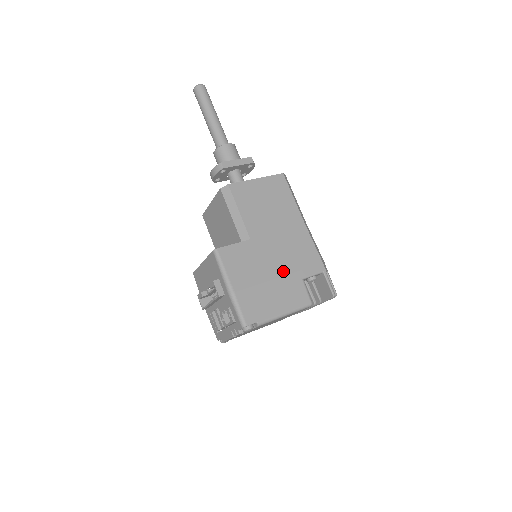
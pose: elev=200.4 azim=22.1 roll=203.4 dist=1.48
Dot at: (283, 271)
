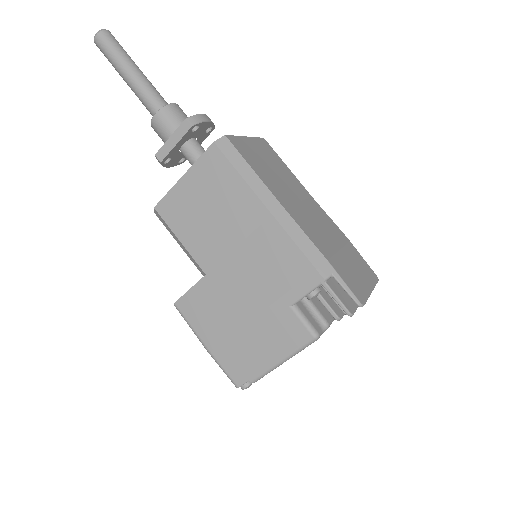
Dot at: (260, 305)
